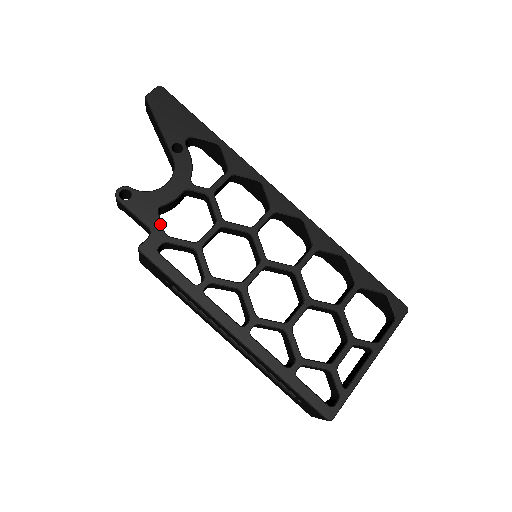
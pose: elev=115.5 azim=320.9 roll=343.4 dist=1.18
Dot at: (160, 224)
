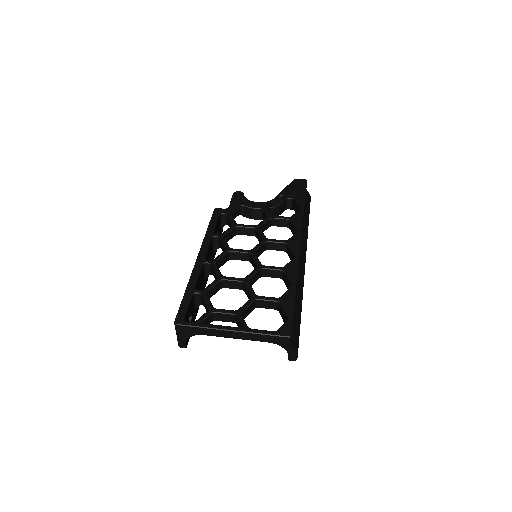
Dot at: (235, 209)
